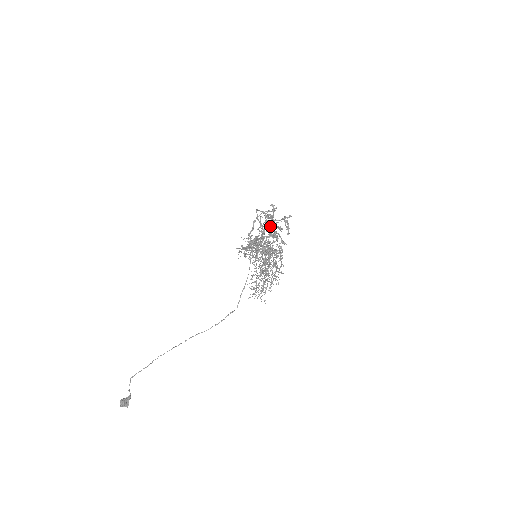
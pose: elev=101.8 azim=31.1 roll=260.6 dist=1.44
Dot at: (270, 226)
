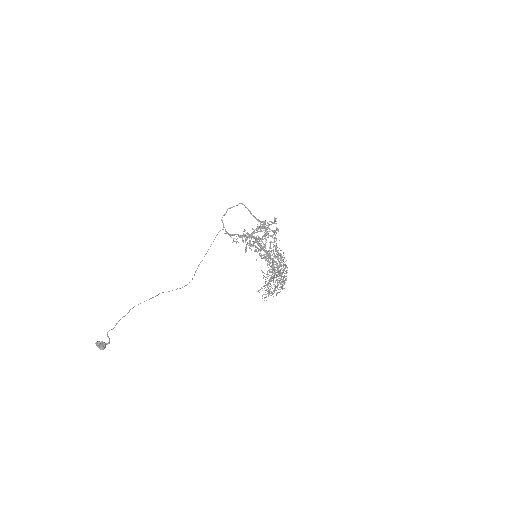
Dot at: (264, 232)
